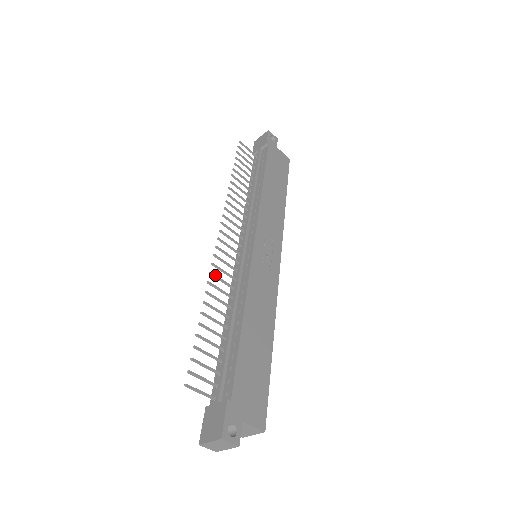
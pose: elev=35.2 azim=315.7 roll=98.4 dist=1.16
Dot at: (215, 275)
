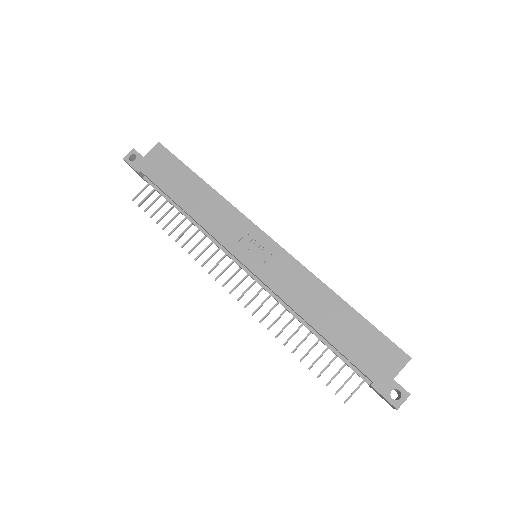
Dot at: (263, 318)
